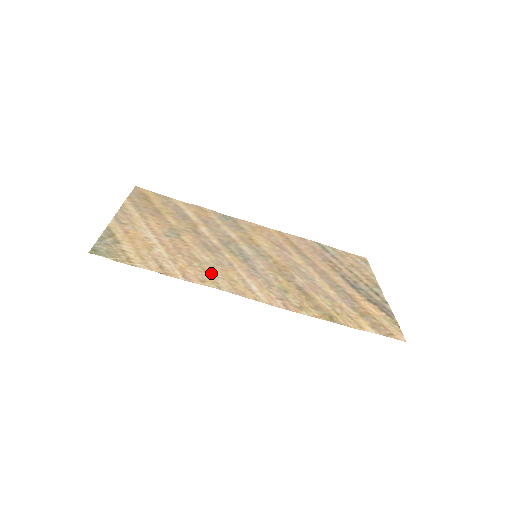
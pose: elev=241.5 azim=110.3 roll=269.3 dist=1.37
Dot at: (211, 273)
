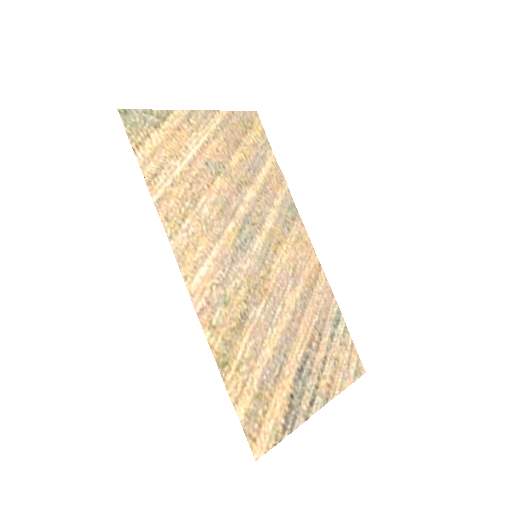
Dot at: (187, 222)
